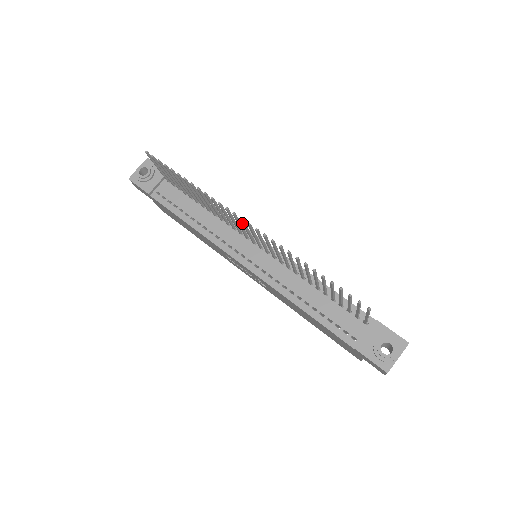
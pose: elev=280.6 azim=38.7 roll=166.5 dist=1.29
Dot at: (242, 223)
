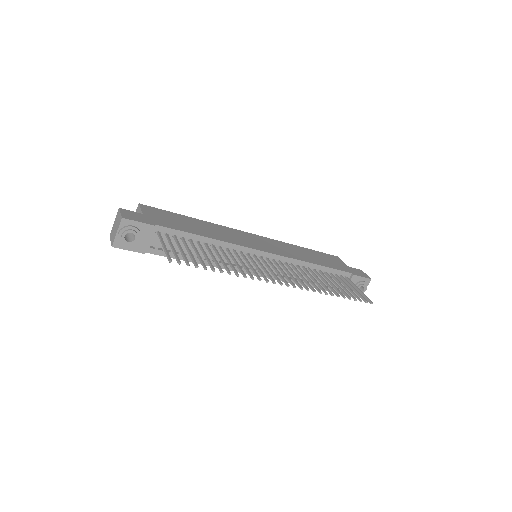
Dot at: (277, 281)
